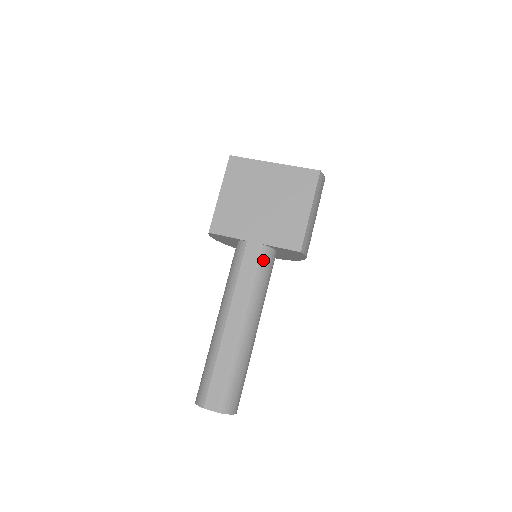
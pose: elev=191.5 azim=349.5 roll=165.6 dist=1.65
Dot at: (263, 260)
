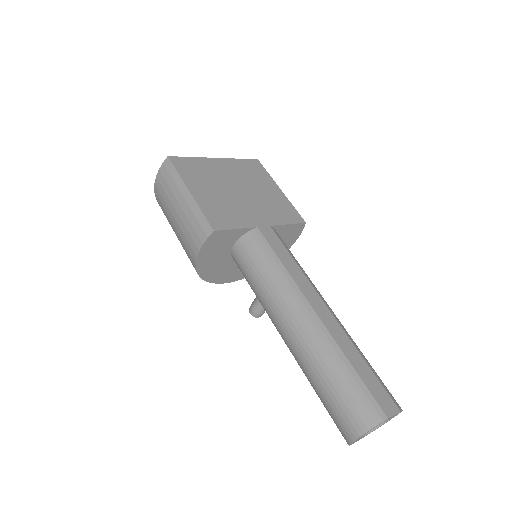
Dot at: (283, 242)
